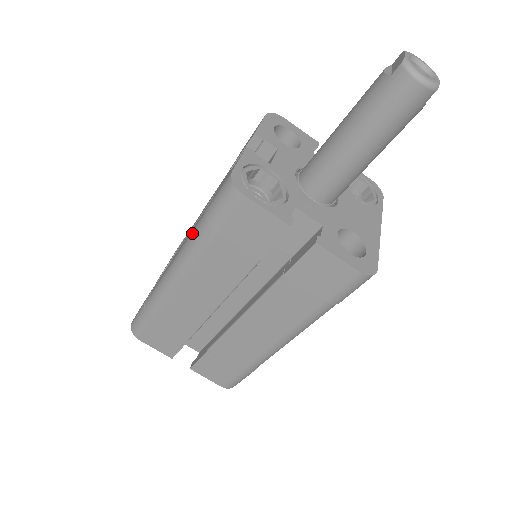
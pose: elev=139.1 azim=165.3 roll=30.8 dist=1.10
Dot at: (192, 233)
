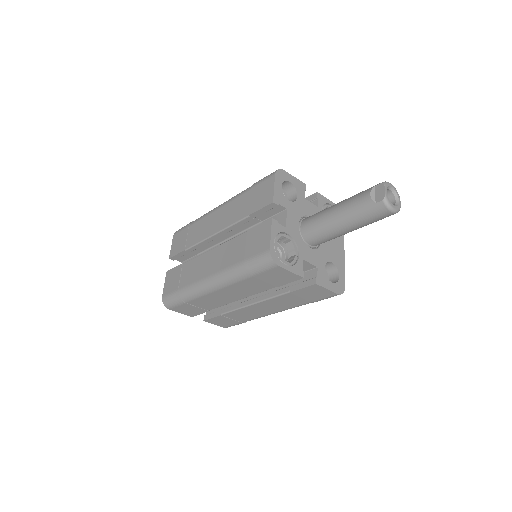
Dot at: (231, 269)
